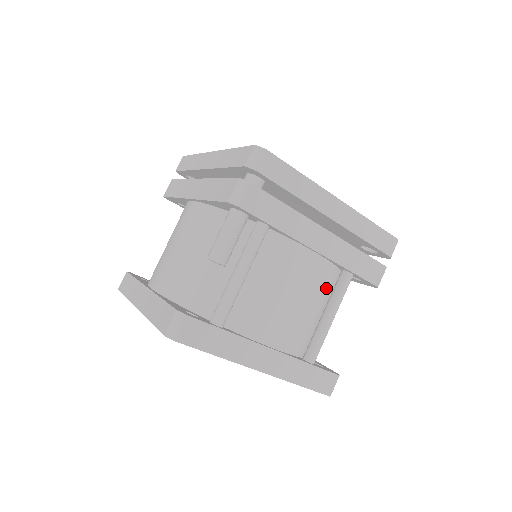
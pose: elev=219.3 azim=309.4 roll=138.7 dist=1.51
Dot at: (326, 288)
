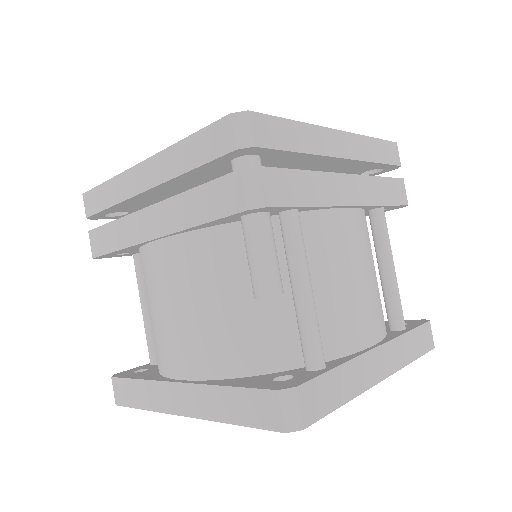
Dot at: (369, 240)
